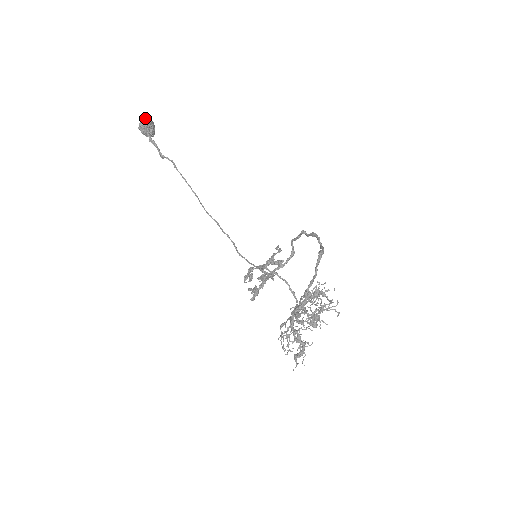
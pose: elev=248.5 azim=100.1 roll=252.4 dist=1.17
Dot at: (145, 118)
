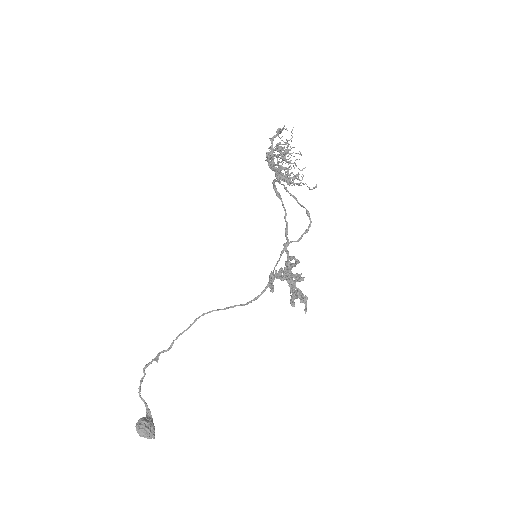
Dot at: occluded
